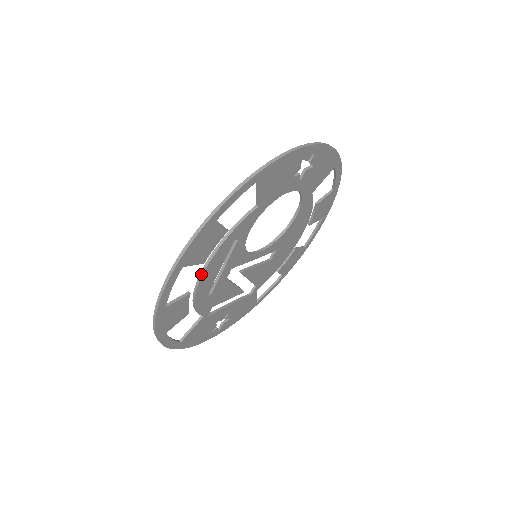
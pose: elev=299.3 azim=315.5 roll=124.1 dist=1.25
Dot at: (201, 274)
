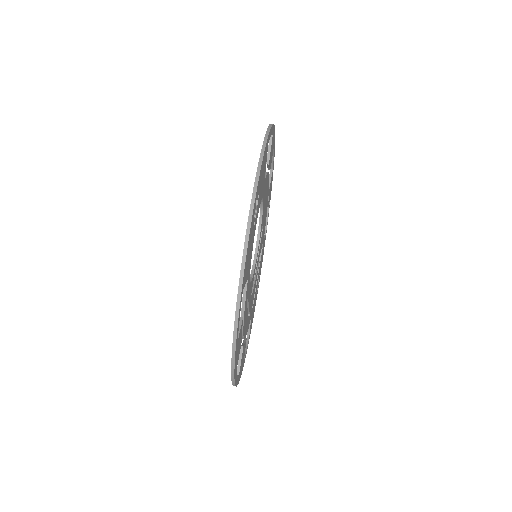
Dot at: (242, 337)
